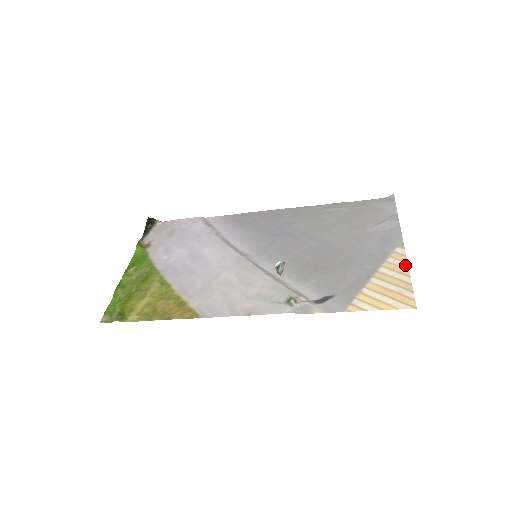
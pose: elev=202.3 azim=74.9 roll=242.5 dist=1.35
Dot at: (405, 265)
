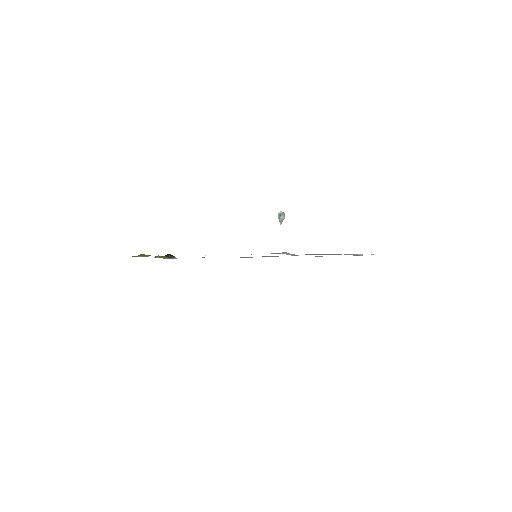
Dot at: occluded
